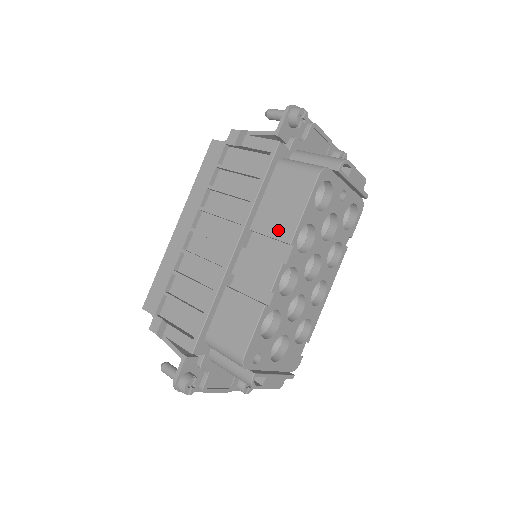
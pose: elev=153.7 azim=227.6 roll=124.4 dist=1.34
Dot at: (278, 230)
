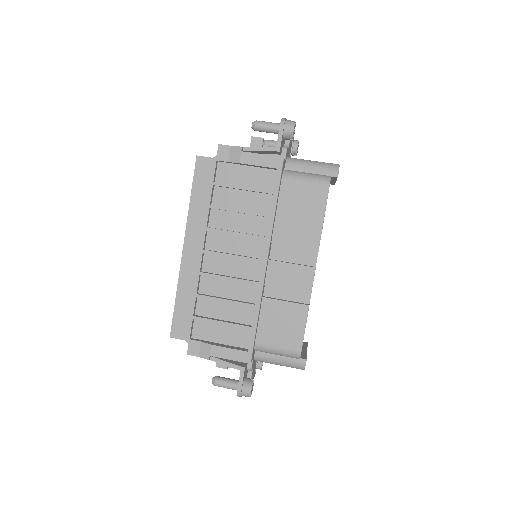
Dot at: (303, 239)
